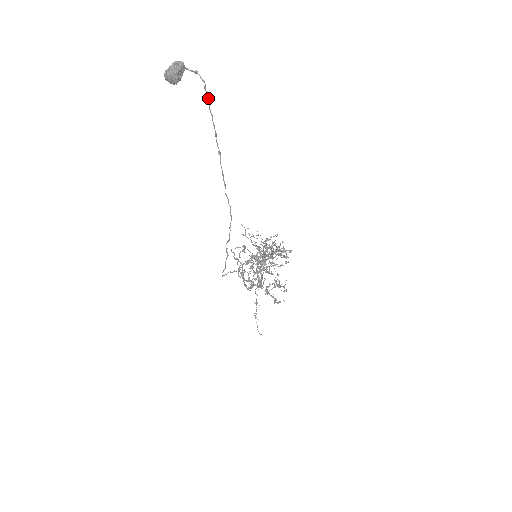
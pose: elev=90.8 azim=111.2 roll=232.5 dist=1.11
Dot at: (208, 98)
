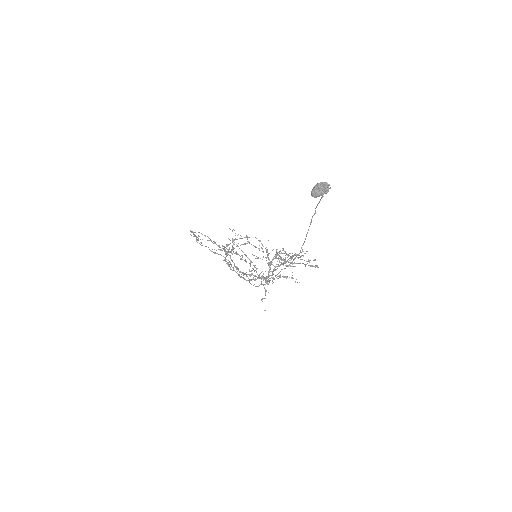
Dot at: occluded
